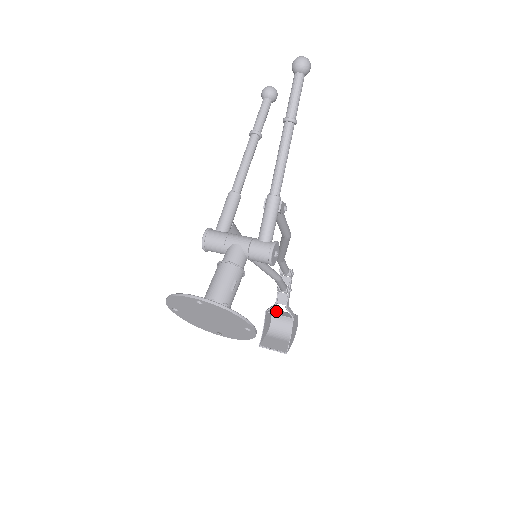
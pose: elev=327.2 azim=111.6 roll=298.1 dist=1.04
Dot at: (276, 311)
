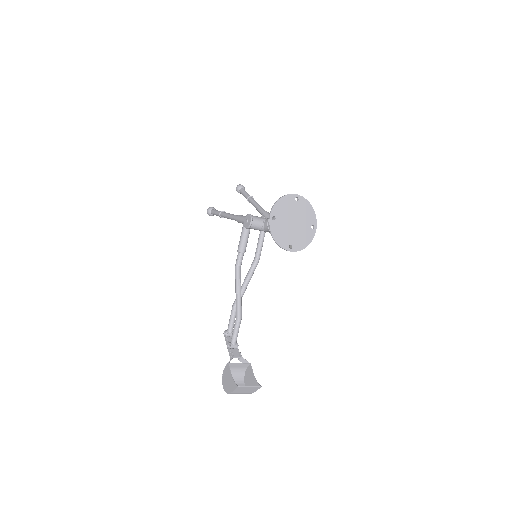
Dot at: (233, 365)
